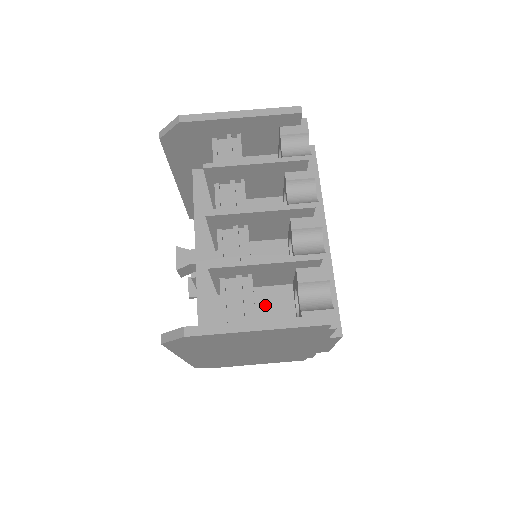
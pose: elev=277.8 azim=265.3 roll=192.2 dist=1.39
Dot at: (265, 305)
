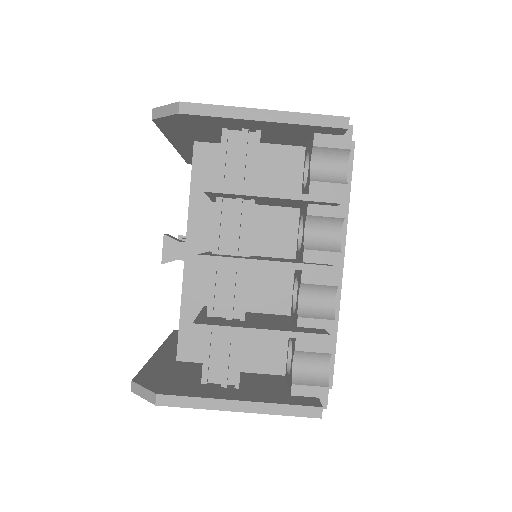
Dot at: (255, 340)
